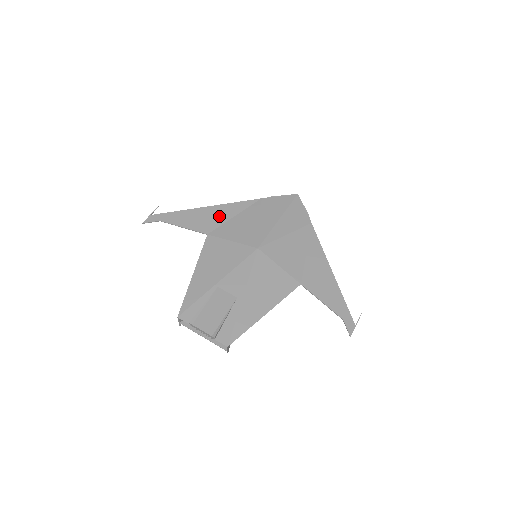
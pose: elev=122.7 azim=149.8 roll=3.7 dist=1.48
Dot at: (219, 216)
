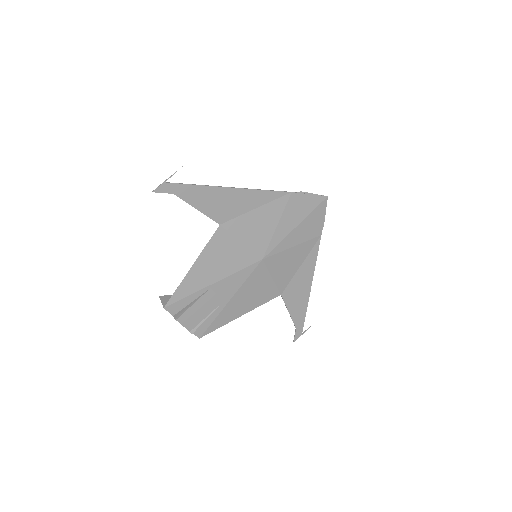
Dot at: (240, 204)
